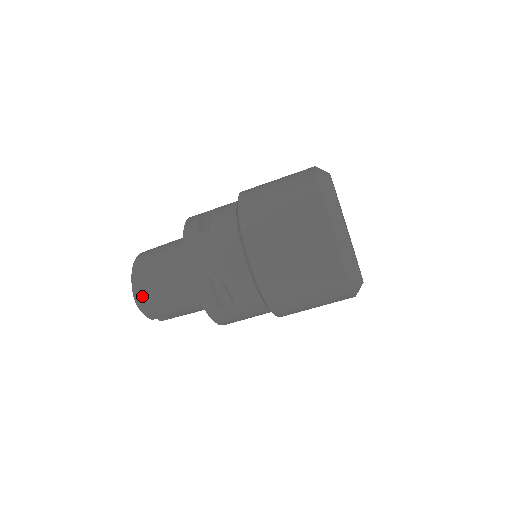
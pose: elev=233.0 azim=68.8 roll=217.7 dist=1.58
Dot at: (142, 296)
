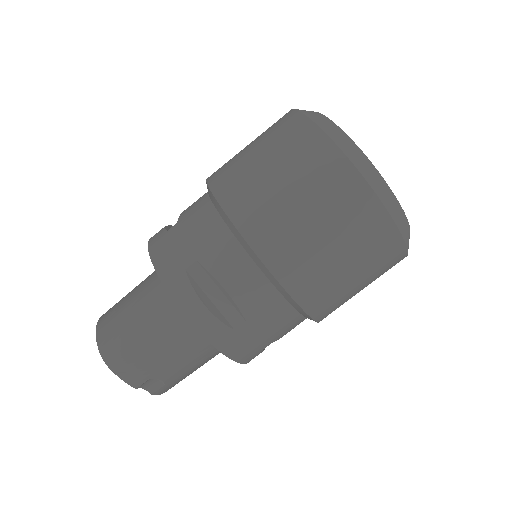
Dot at: (110, 347)
